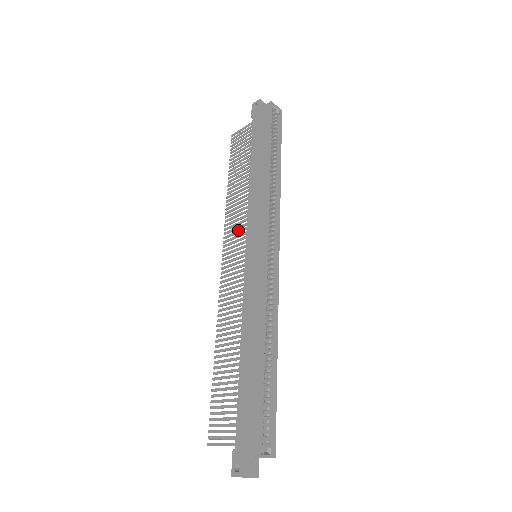
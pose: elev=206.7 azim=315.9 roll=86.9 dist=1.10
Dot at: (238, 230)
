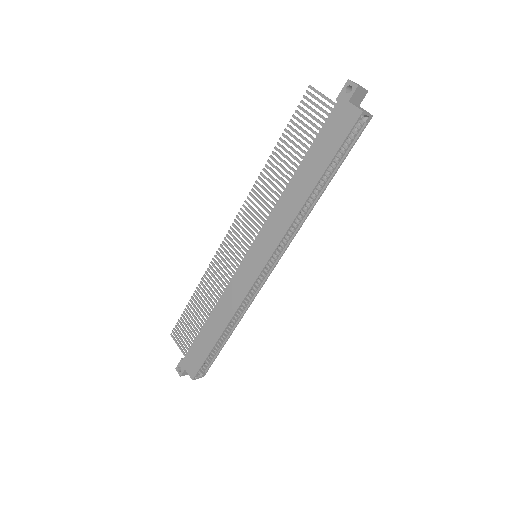
Dot at: (255, 217)
